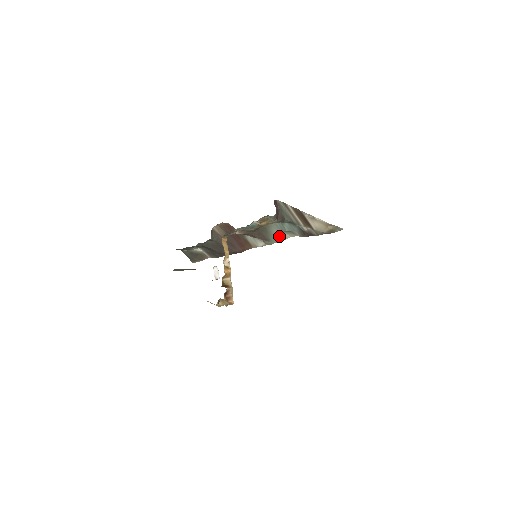
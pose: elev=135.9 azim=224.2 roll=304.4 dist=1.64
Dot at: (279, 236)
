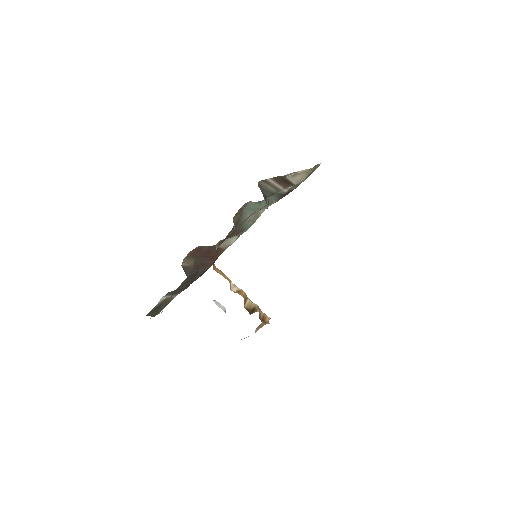
Dot at: (253, 218)
